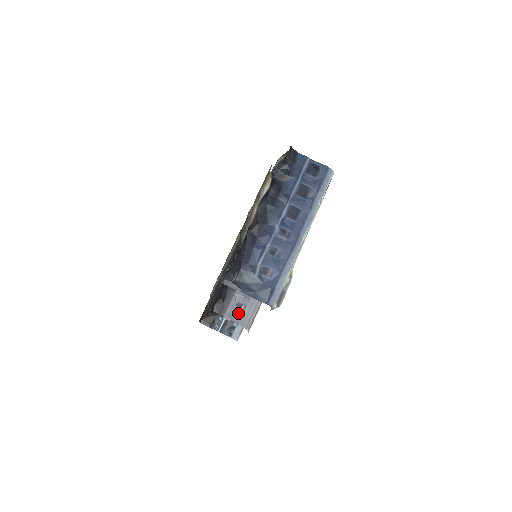
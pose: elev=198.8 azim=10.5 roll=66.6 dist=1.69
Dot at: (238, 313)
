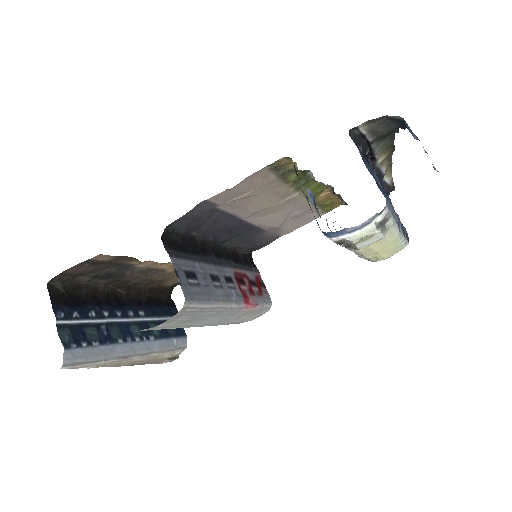
Dot at: (188, 278)
